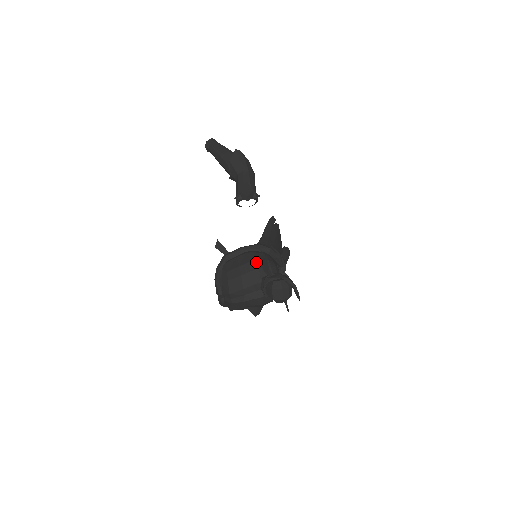
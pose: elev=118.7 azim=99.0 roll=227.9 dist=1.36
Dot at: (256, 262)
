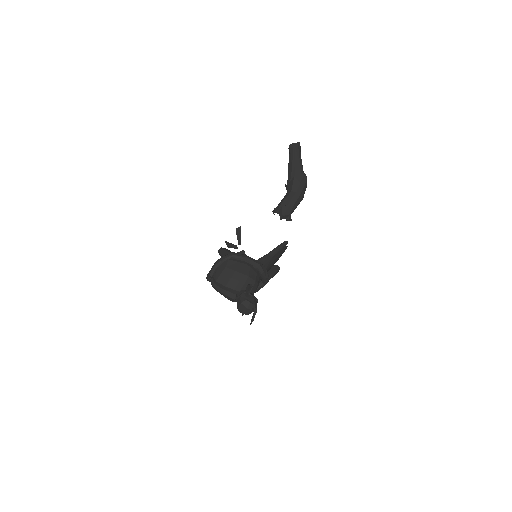
Dot at: (247, 277)
